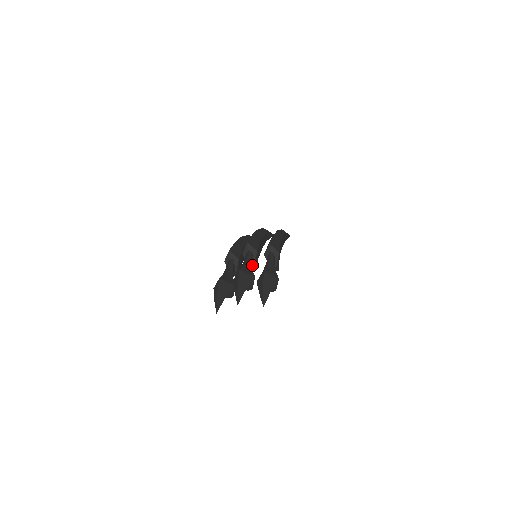
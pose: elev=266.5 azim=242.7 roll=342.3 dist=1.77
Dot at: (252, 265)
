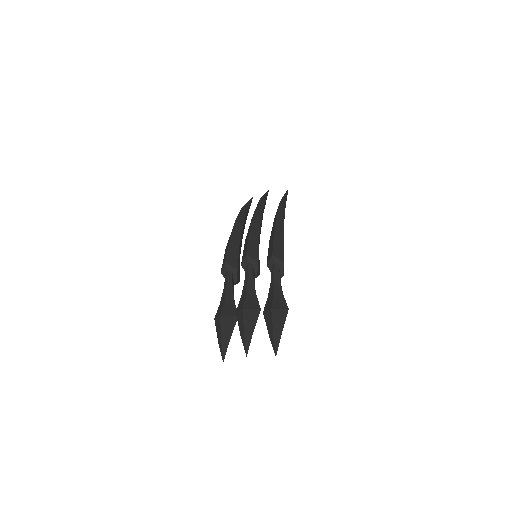
Dot at: (254, 280)
